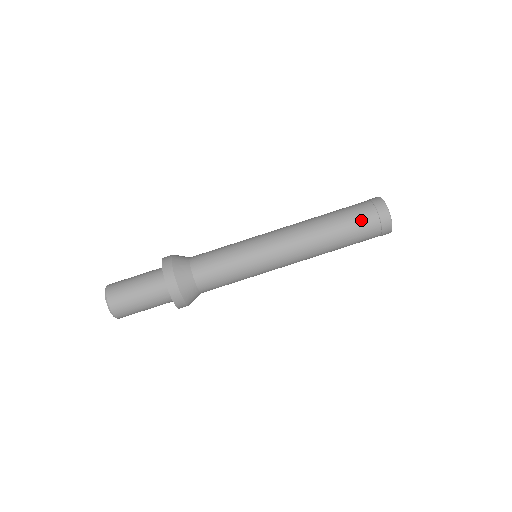
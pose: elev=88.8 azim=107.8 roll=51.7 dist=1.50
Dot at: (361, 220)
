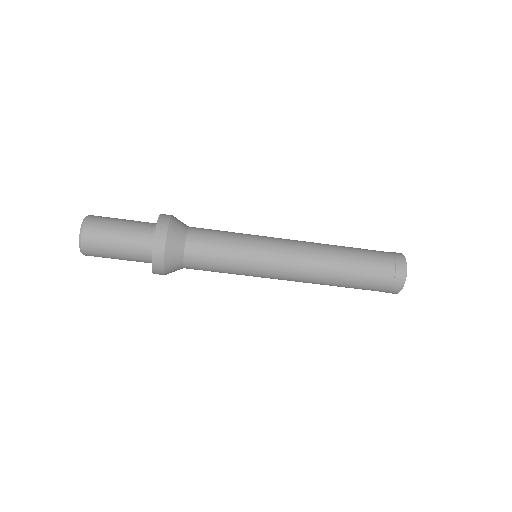
Dot at: (370, 289)
